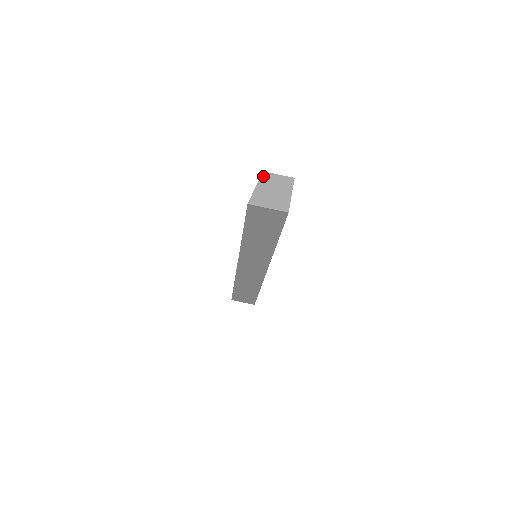
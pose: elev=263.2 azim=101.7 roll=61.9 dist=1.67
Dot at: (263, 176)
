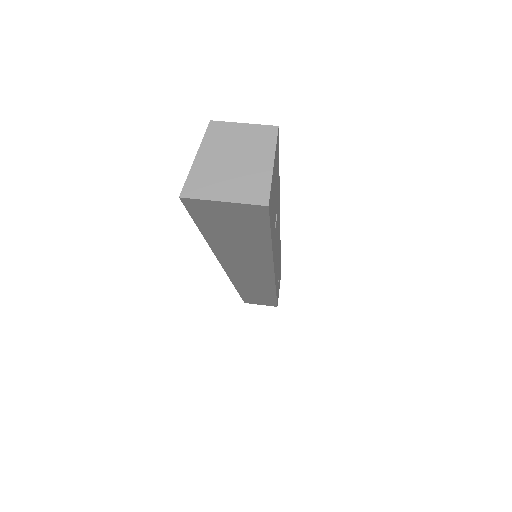
Dot at: (210, 131)
